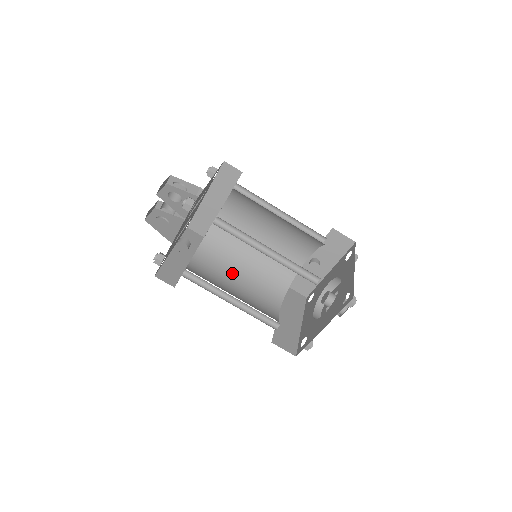
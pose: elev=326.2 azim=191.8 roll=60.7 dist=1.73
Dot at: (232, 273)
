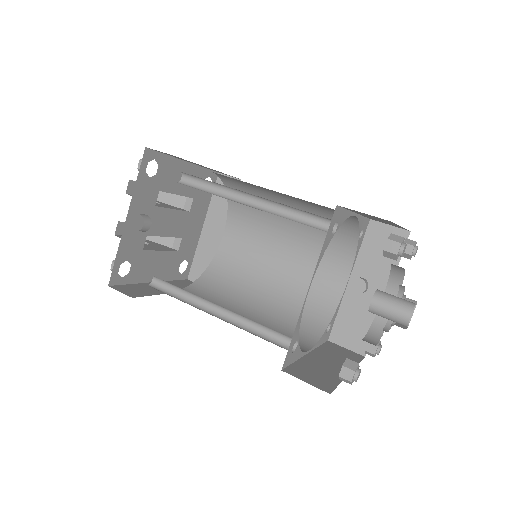
Dot at: (235, 309)
